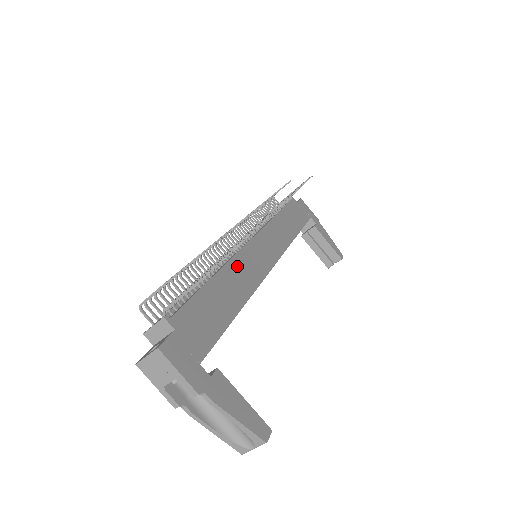
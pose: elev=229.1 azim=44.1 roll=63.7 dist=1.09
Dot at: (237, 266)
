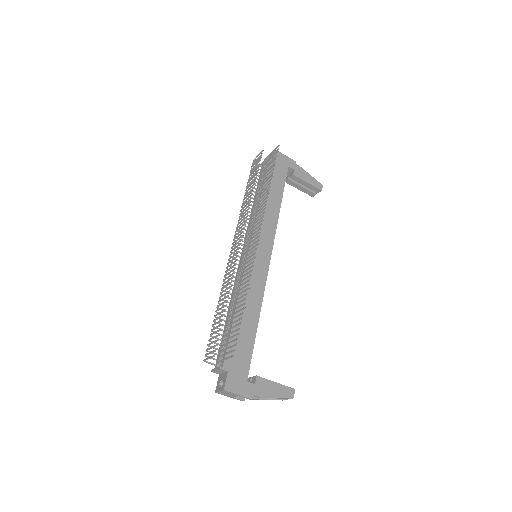
Dot at: (247, 287)
